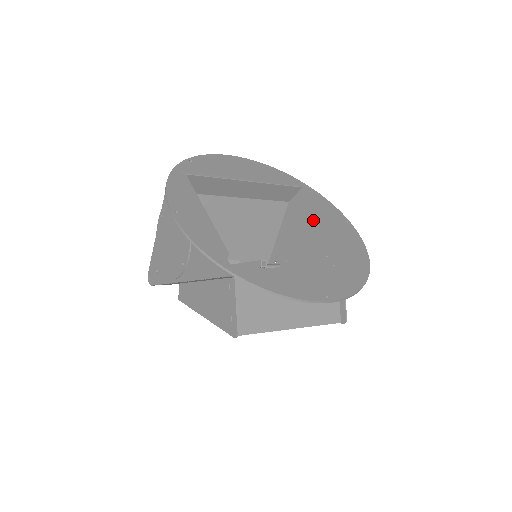
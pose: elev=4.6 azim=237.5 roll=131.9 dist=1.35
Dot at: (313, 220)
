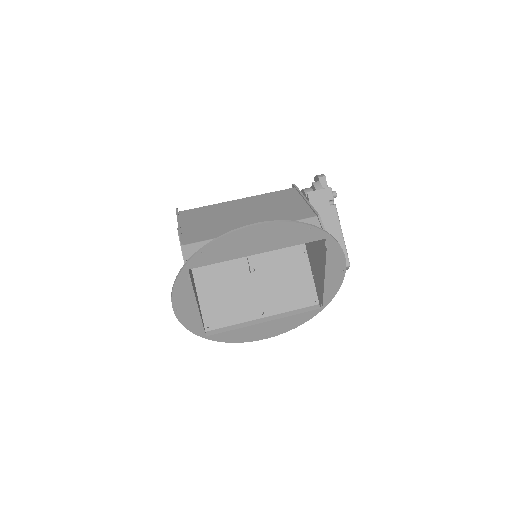
Dot at: (319, 253)
